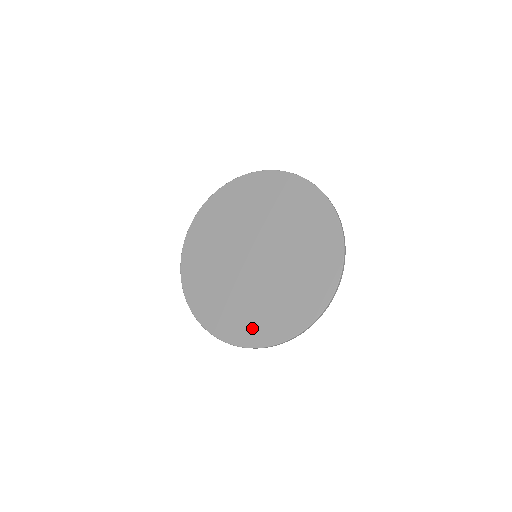
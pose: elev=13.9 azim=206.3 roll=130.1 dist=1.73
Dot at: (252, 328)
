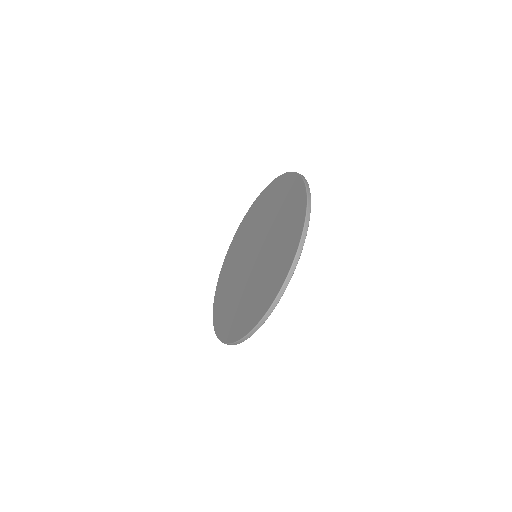
Dot at: (285, 256)
